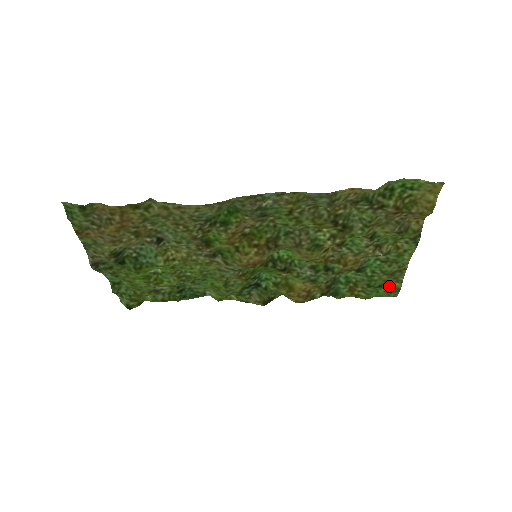
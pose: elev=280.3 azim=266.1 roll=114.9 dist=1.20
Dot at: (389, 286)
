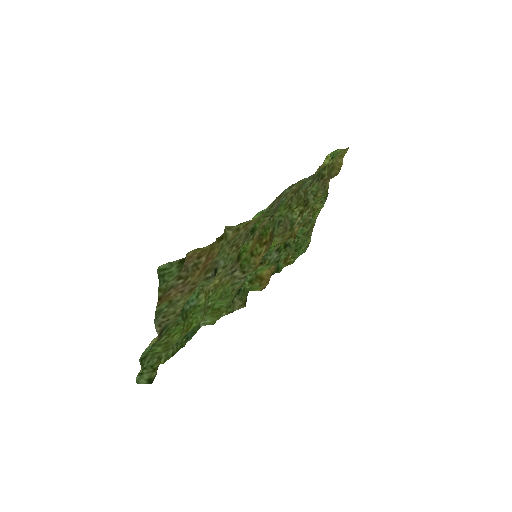
Dot at: (305, 244)
